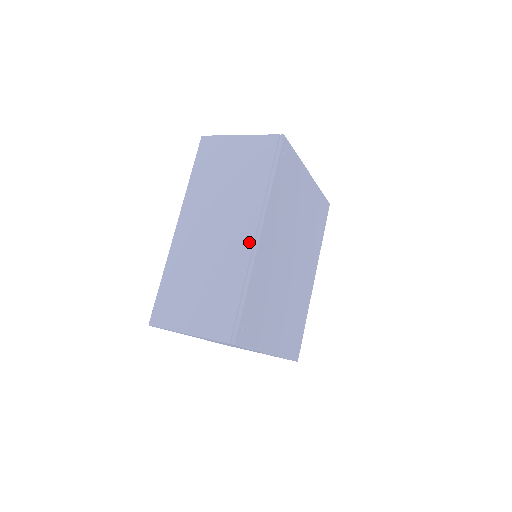
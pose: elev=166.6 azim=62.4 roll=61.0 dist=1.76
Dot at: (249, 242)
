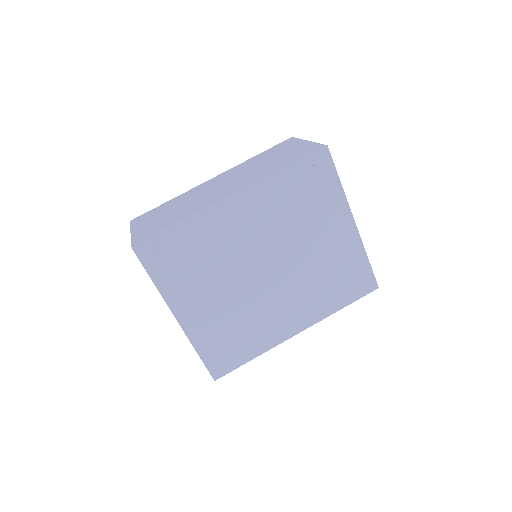
Dot at: (221, 197)
